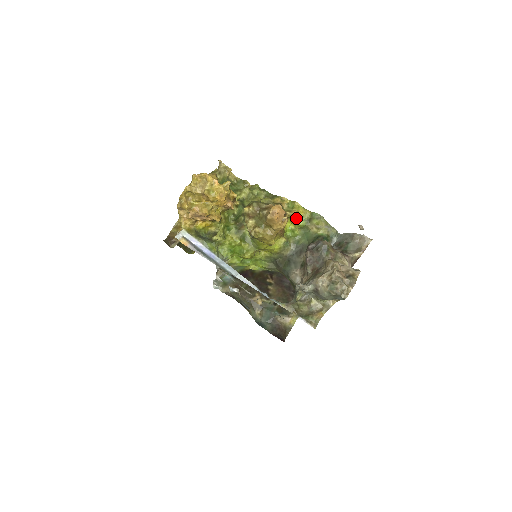
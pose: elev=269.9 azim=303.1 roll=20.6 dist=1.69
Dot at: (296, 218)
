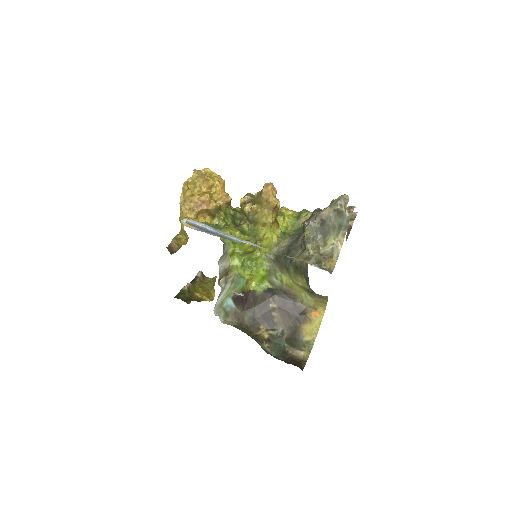
Dot at: (286, 215)
